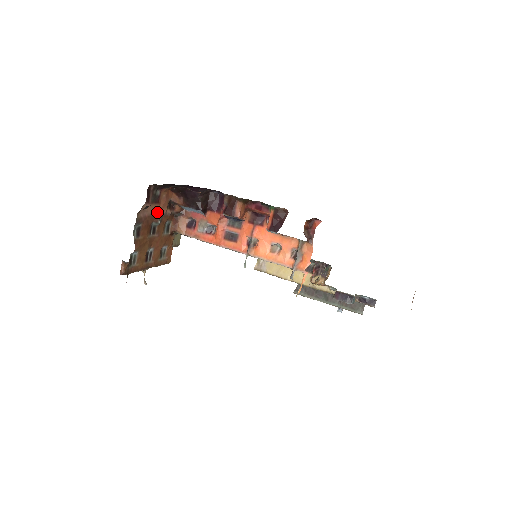
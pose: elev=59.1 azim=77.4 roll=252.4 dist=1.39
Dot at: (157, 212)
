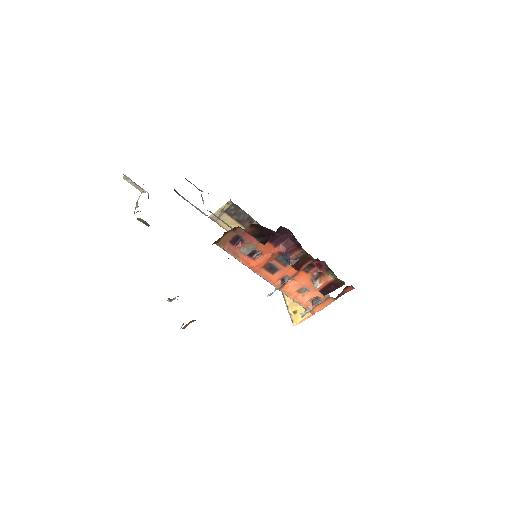
Dot at: occluded
